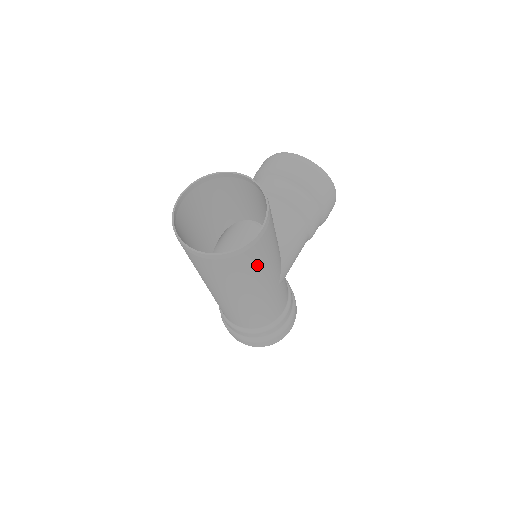
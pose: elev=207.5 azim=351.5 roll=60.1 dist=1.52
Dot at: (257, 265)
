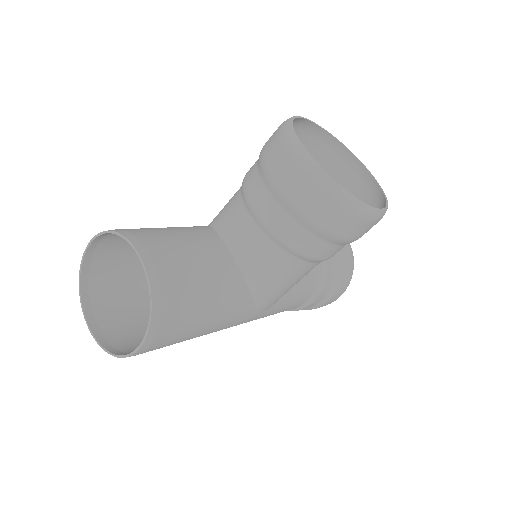
Dot at: occluded
